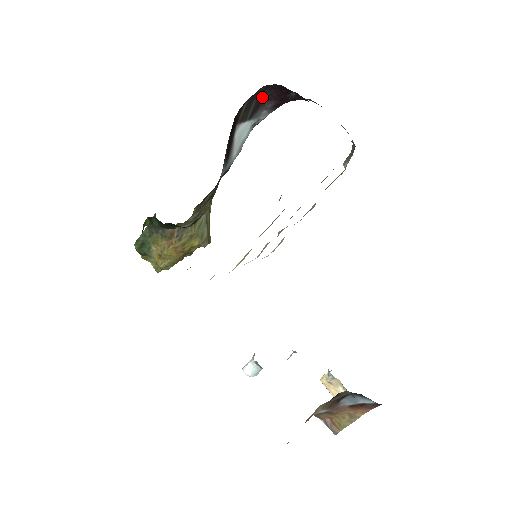
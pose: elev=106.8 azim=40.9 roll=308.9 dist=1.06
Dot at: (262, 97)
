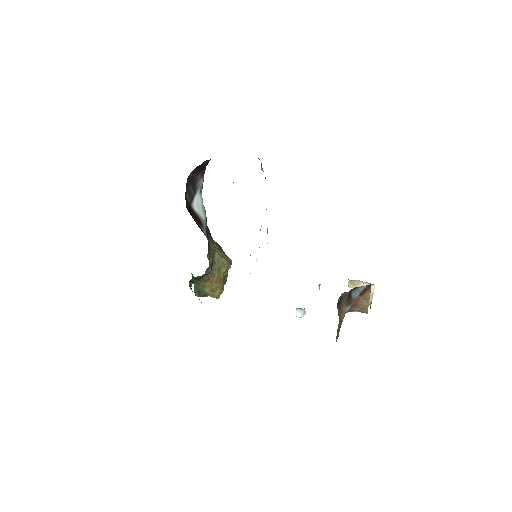
Dot at: (192, 180)
